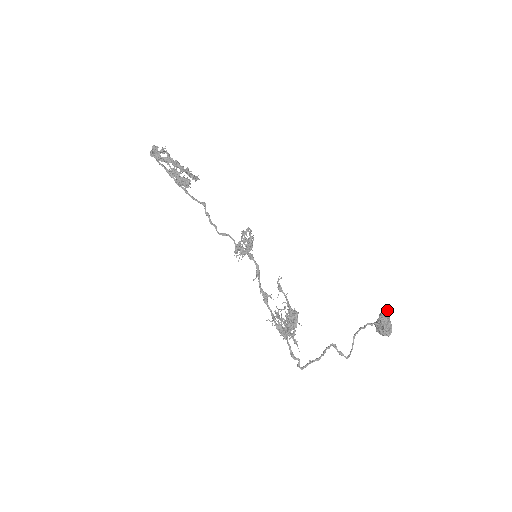
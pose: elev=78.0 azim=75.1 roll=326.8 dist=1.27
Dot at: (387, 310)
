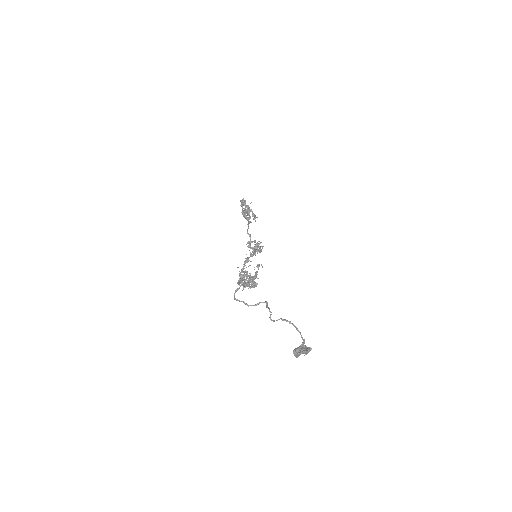
Dot at: (310, 348)
